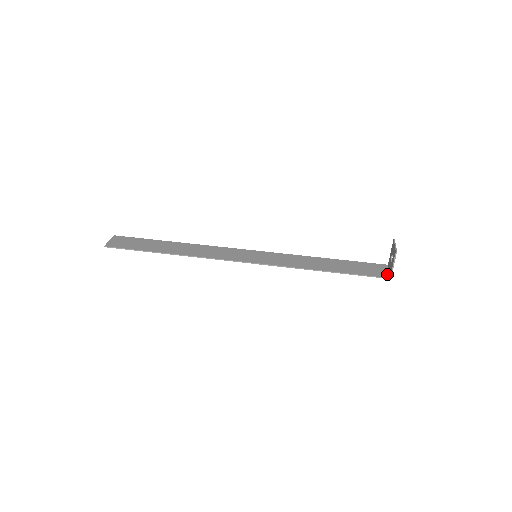
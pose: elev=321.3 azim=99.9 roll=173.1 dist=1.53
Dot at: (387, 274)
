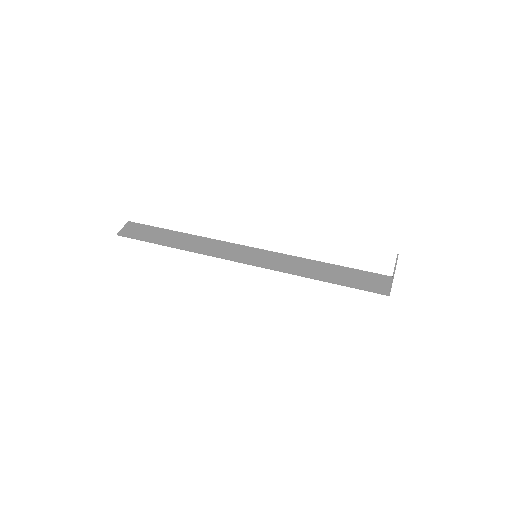
Dot at: (387, 290)
